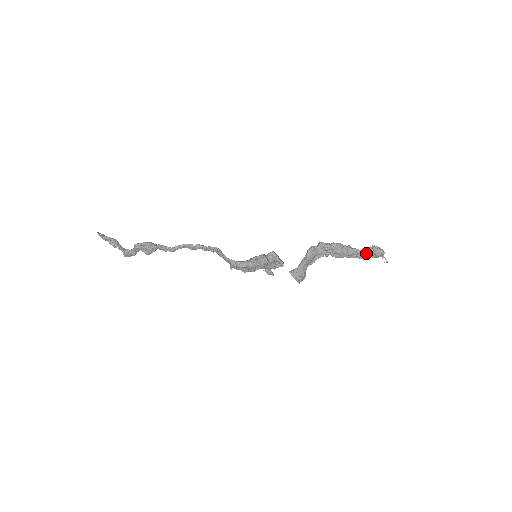
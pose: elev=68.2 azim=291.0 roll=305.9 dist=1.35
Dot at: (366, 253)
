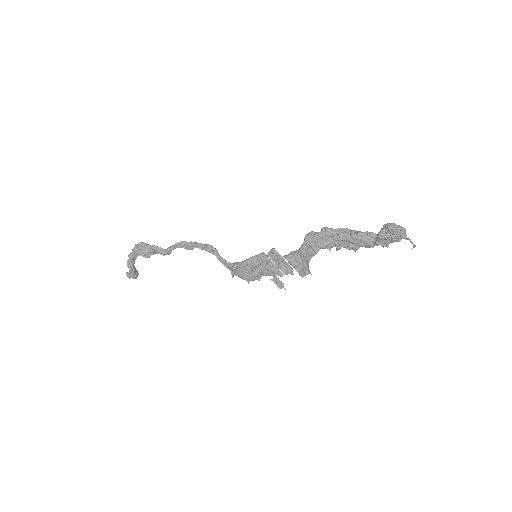
Dot at: (380, 232)
